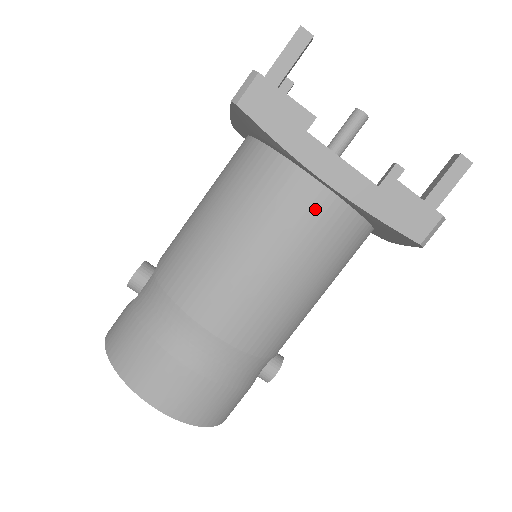
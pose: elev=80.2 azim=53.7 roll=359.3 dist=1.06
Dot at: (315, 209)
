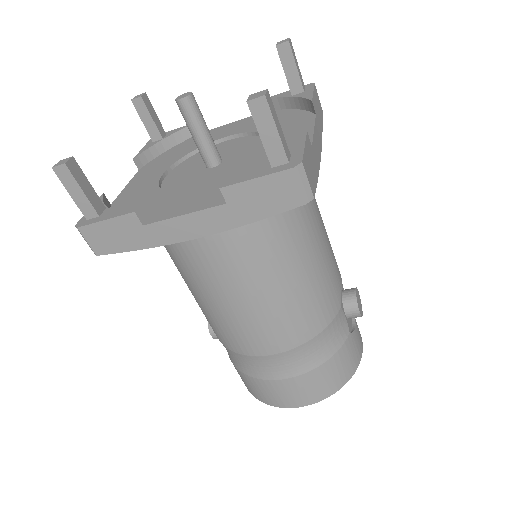
Dot at: (221, 243)
